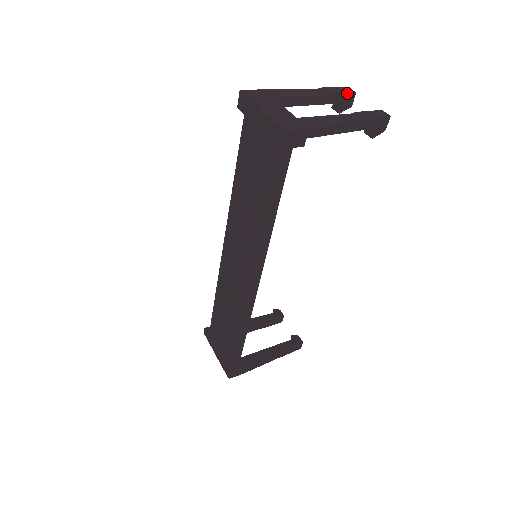
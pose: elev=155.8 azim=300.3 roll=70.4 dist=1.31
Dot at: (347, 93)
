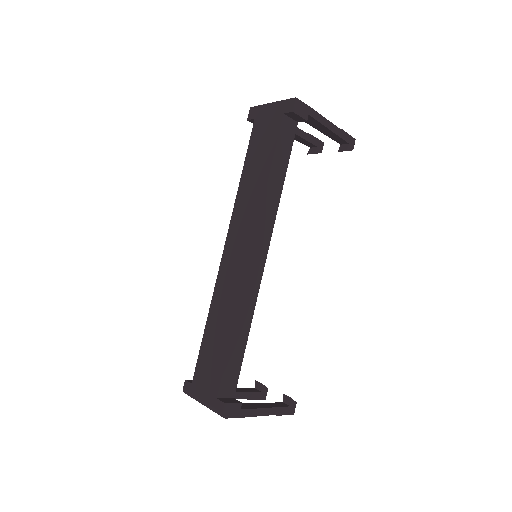
Dot at: (319, 140)
